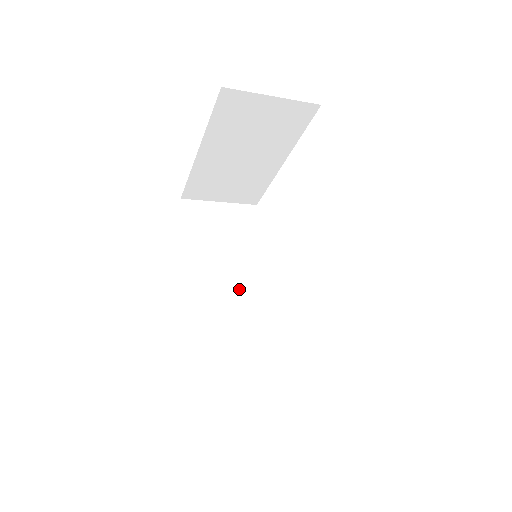
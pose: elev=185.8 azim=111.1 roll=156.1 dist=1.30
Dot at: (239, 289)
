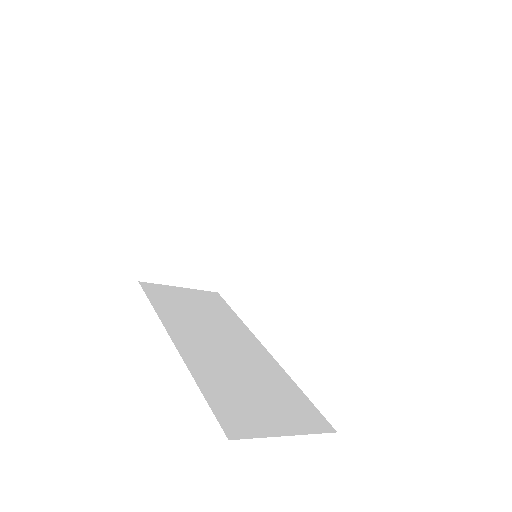
Dot at: (232, 344)
